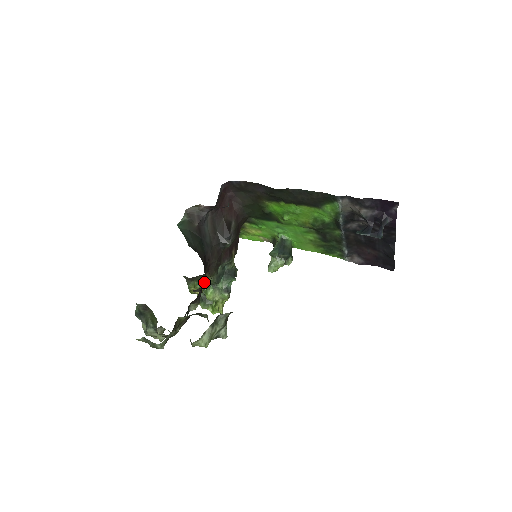
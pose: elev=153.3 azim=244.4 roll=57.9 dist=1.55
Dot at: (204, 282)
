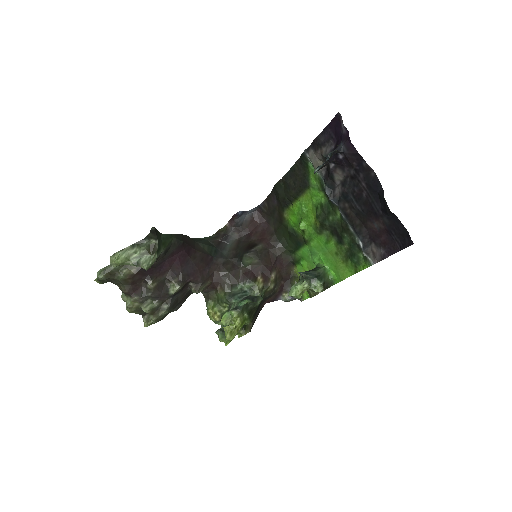
Dot at: (197, 275)
